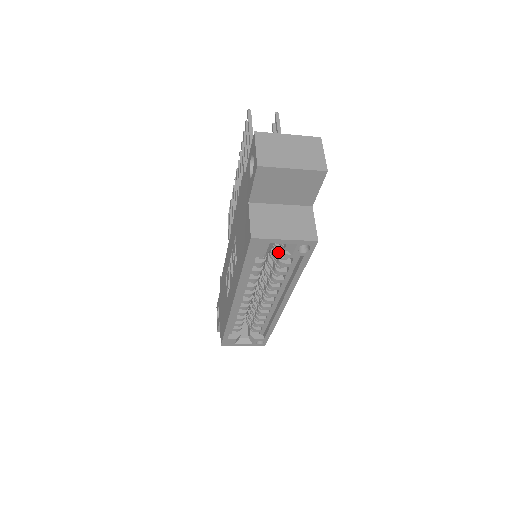
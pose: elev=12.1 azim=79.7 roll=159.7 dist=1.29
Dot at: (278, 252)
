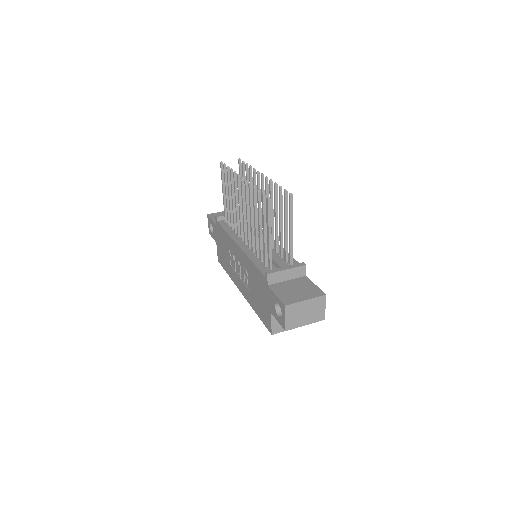
Dot at: occluded
